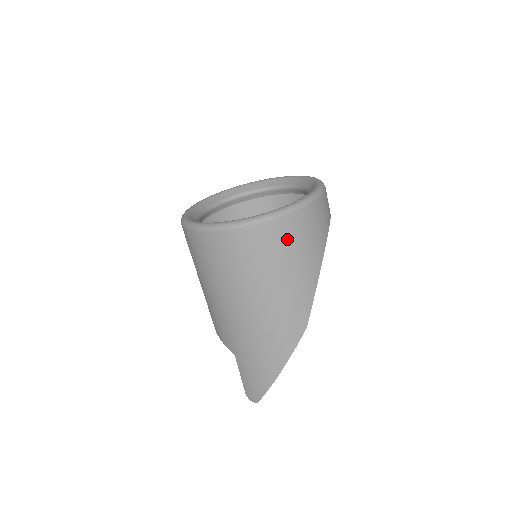
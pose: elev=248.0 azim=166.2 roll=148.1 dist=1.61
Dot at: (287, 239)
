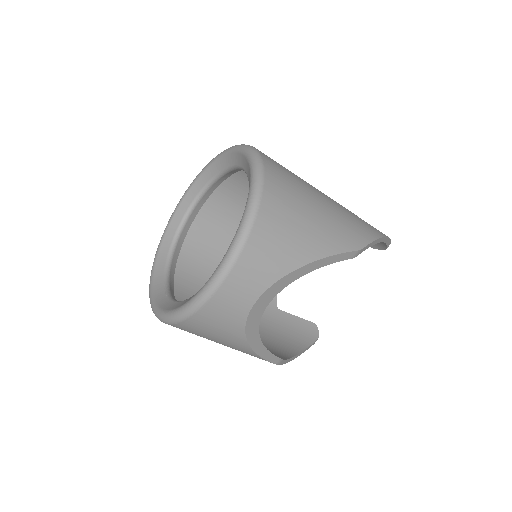
Dot at: occluded
